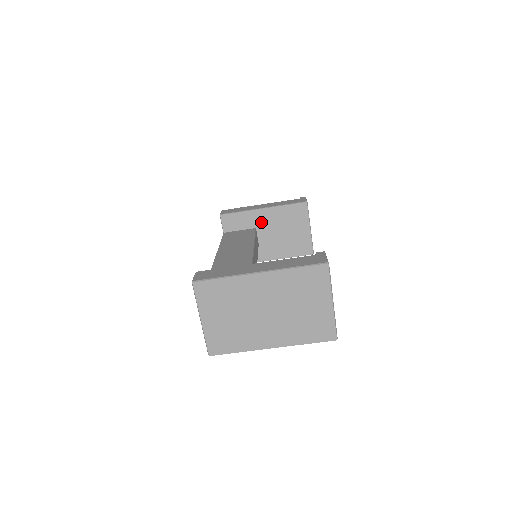
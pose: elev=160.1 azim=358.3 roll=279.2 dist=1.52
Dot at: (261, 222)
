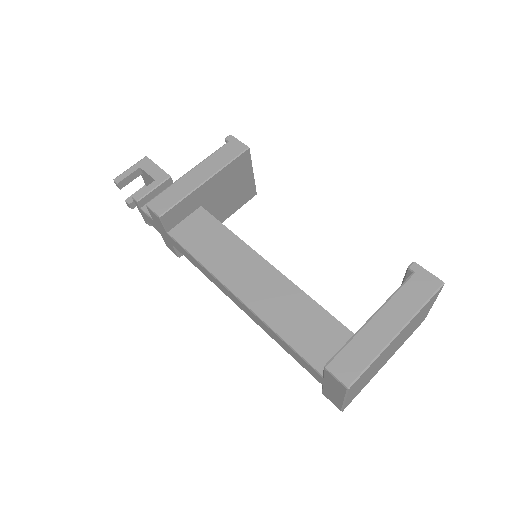
Dot at: (206, 196)
